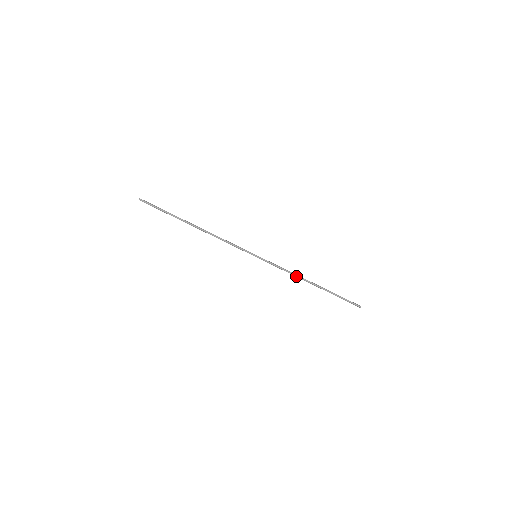
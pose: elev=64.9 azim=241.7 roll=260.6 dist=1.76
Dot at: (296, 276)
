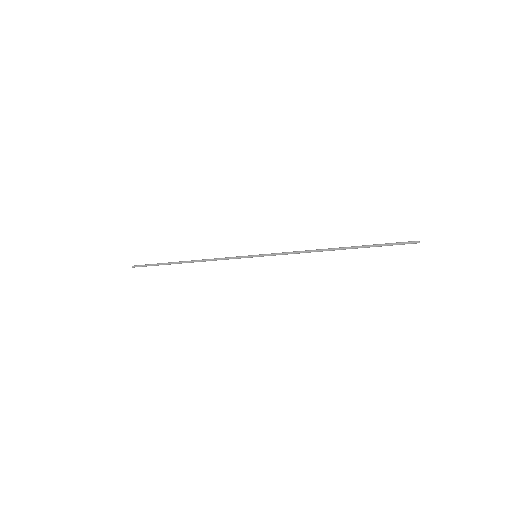
Dot at: occluded
